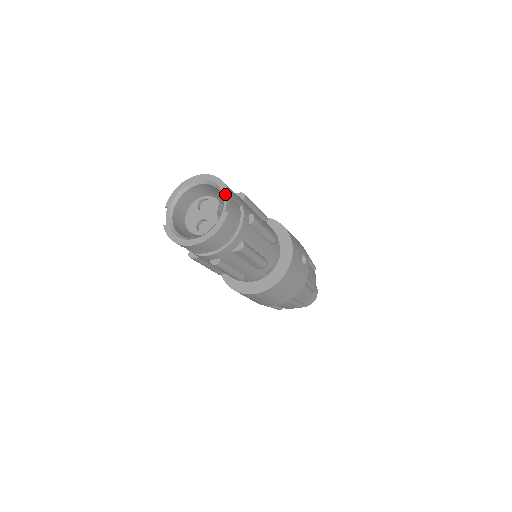
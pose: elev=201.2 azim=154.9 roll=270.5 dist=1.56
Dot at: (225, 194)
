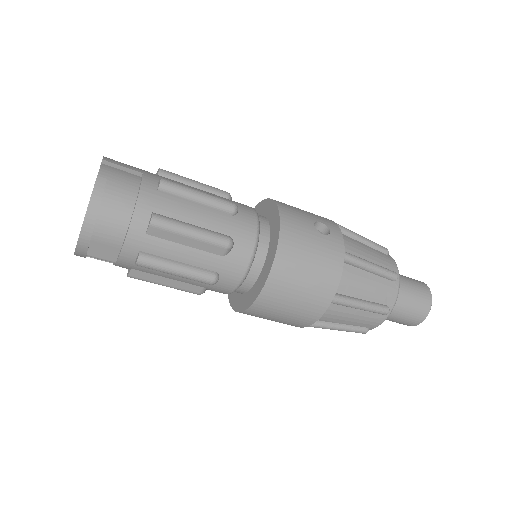
Dot at: occluded
